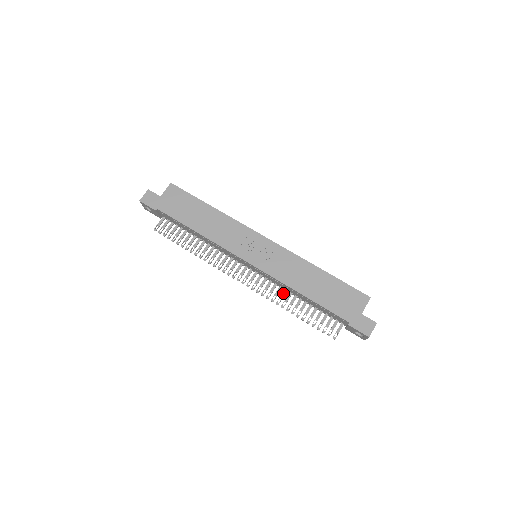
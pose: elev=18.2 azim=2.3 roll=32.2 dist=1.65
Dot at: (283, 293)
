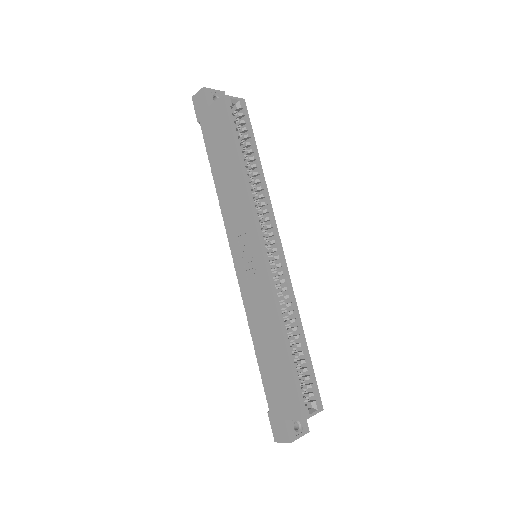
Dot at: occluded
